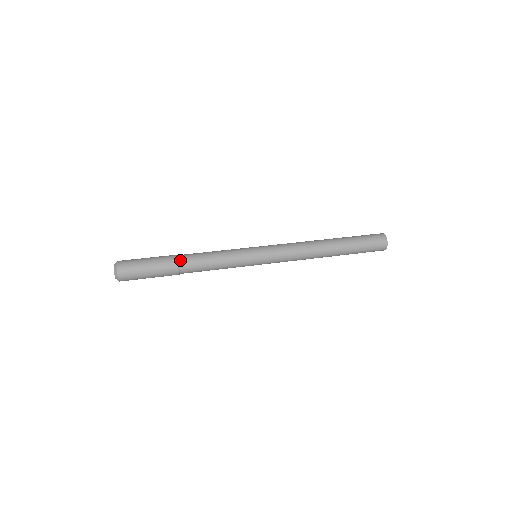
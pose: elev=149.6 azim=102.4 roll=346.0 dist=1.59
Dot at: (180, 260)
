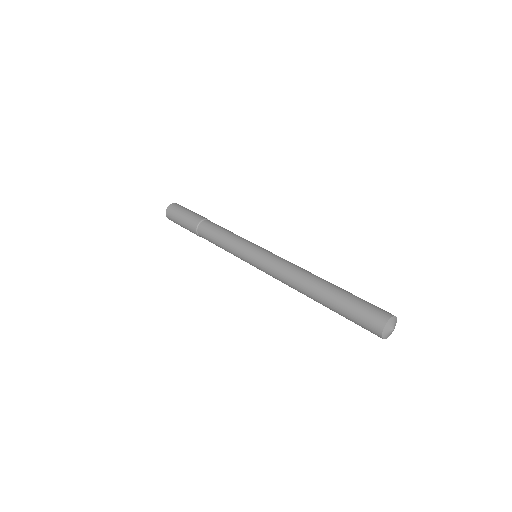
Dot at: (203, 221)
